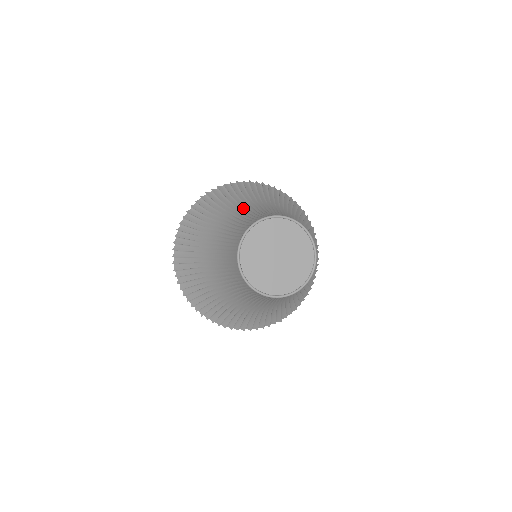
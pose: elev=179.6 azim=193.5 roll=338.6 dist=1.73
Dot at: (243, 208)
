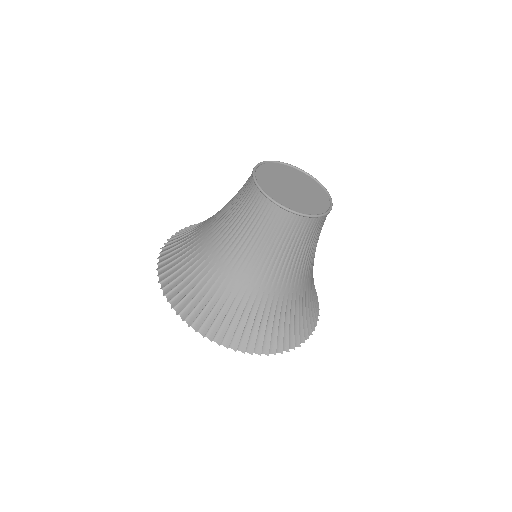
Dot at: occluded
